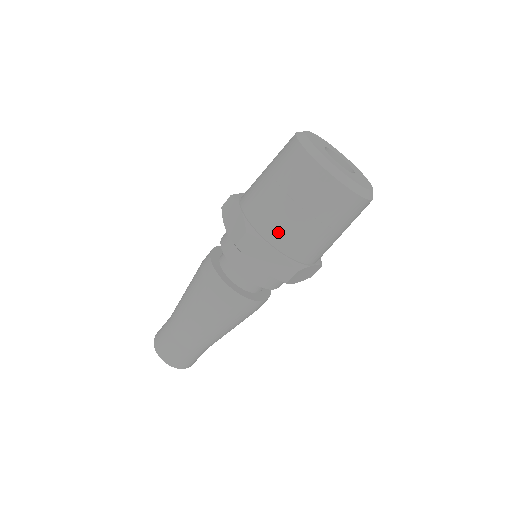
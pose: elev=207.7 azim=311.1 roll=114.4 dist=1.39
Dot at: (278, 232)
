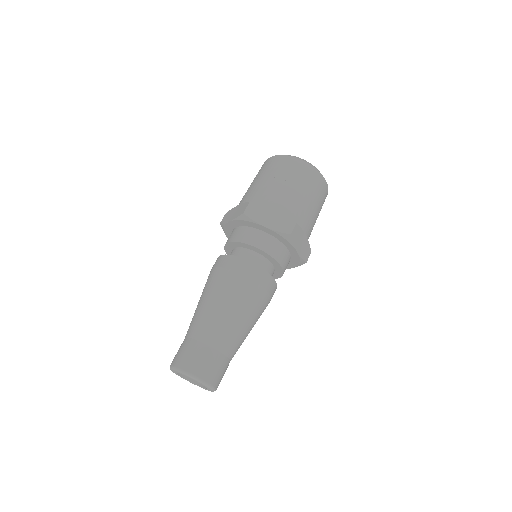
Dot at: (273, 199)
